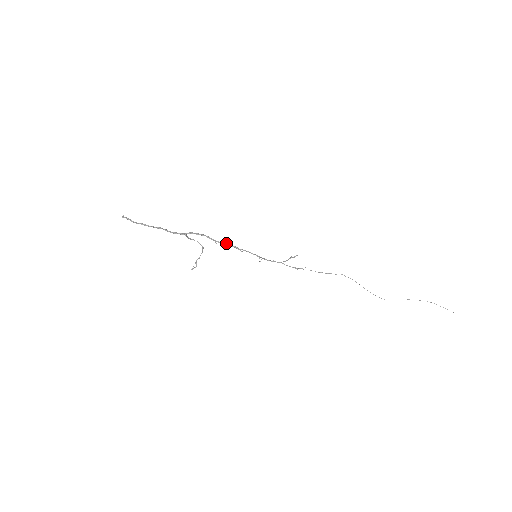
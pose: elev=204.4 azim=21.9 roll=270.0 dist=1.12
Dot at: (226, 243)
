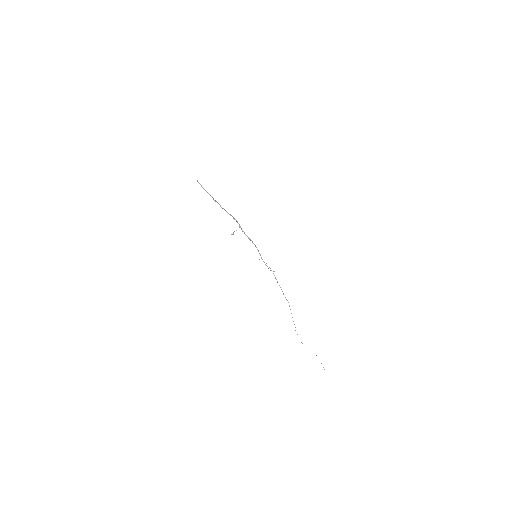
Dot at: occluded
